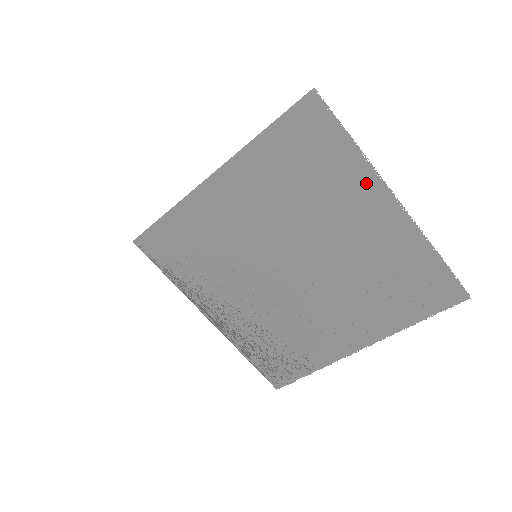
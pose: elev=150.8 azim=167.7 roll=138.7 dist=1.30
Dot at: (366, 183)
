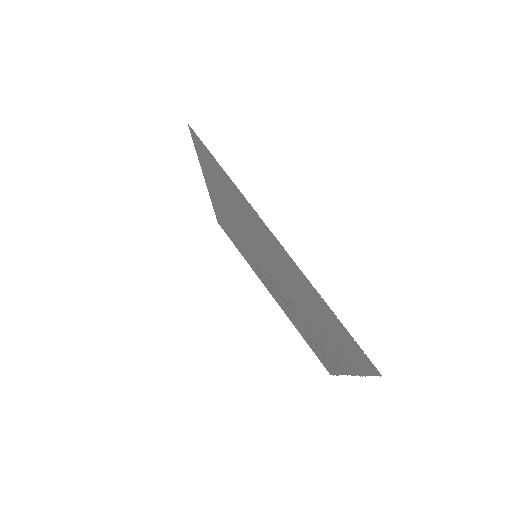
Dot at: (254, 215)
